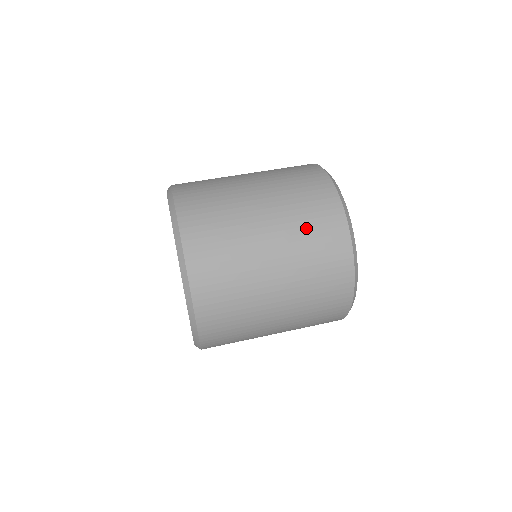
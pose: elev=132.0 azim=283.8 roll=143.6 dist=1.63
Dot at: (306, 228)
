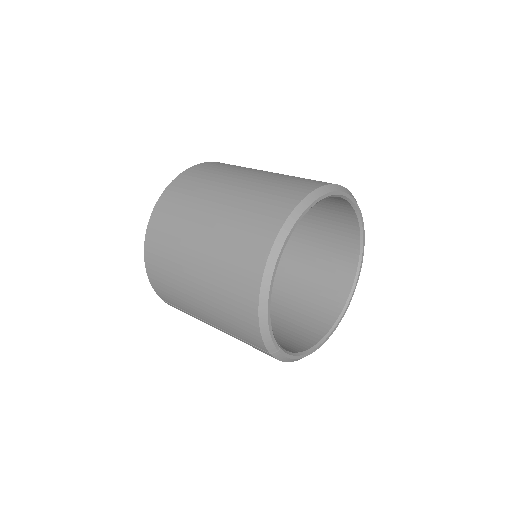
Dot at: (255, 202)
